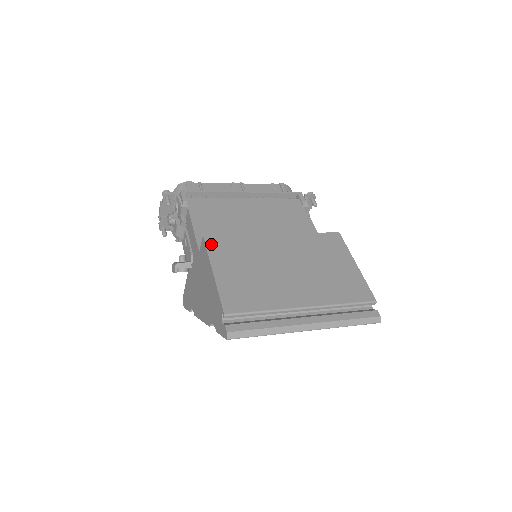
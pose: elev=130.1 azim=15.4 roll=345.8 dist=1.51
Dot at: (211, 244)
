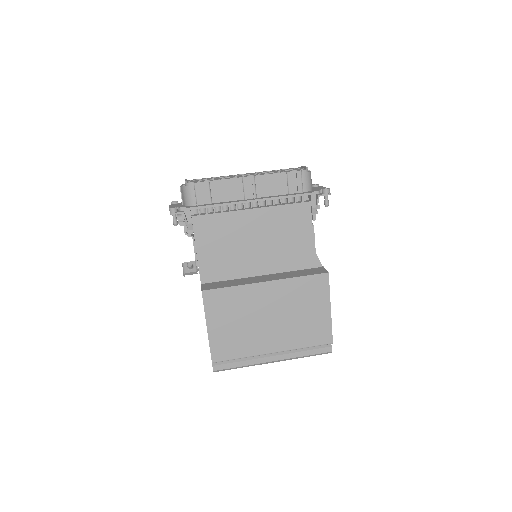
Dot at: (208, 300)
